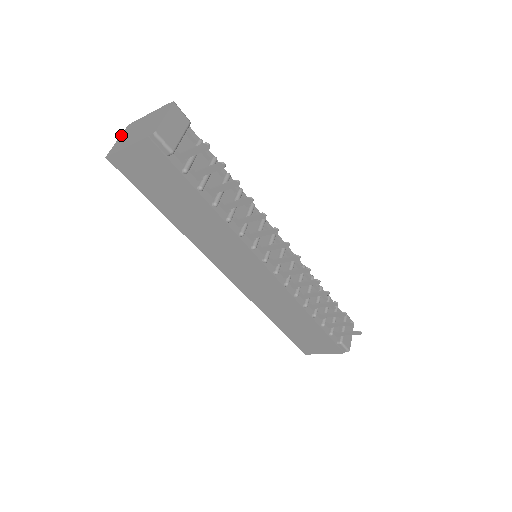
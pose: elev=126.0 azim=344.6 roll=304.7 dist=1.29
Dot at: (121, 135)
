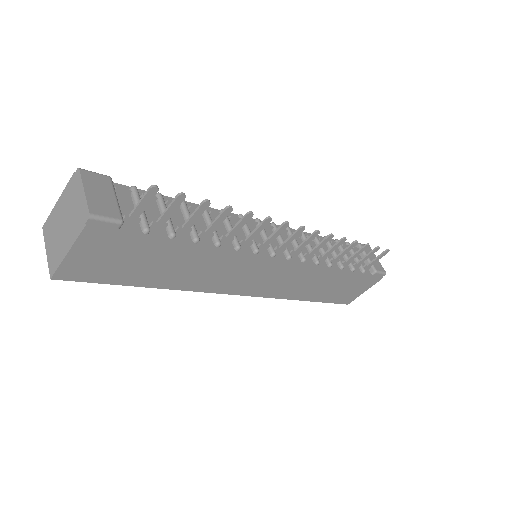
Dot at: (45, 244)
